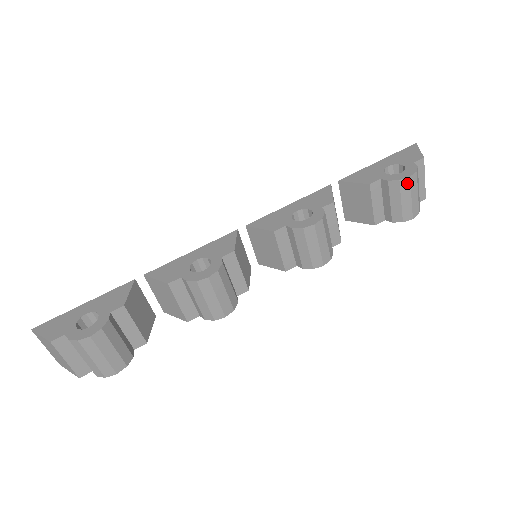
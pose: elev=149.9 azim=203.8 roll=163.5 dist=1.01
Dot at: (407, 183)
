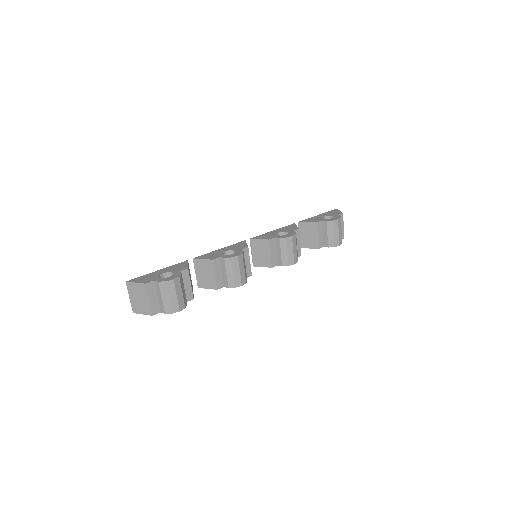
Dot at: (337, 223)
